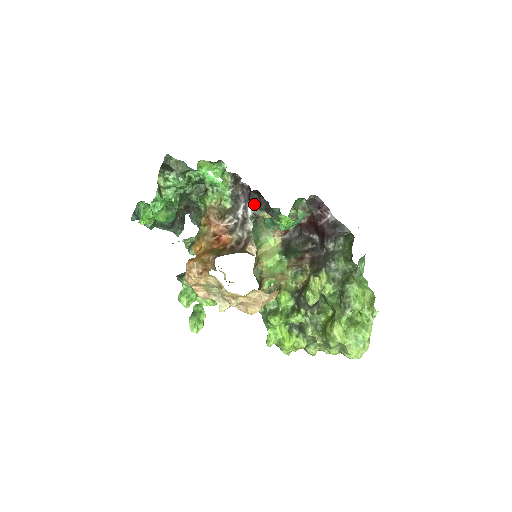
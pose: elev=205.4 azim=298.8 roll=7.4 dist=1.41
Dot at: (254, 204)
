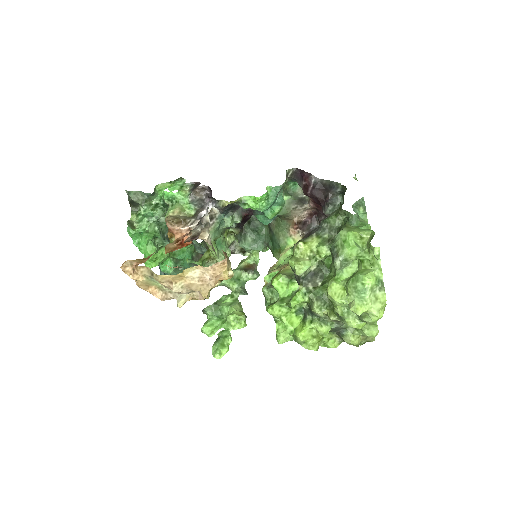
Dot at: (213, 199)
